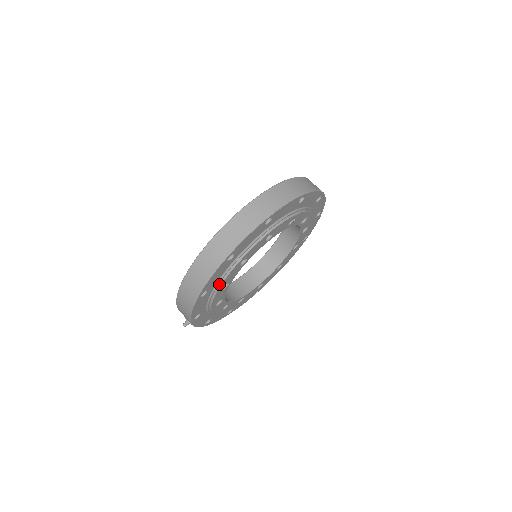
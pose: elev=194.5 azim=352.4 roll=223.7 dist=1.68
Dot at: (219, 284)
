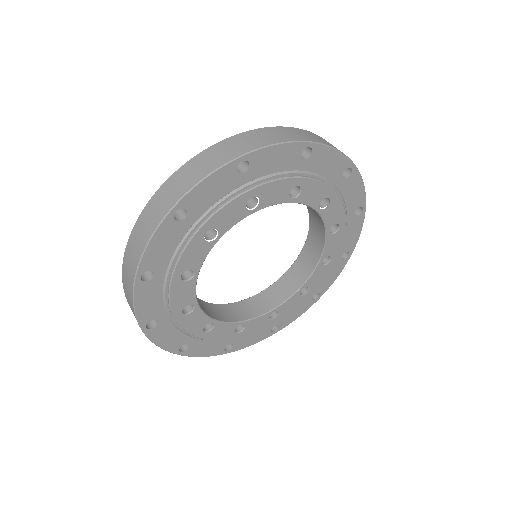
Dot at: (191, 334)
